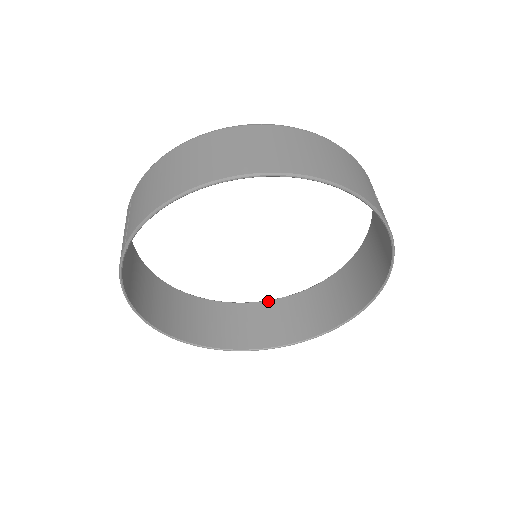
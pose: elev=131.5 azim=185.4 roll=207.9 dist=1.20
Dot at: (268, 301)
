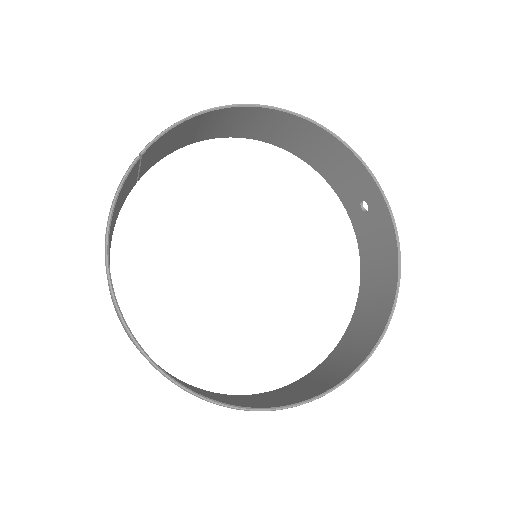
Dot at: (253, 394)
